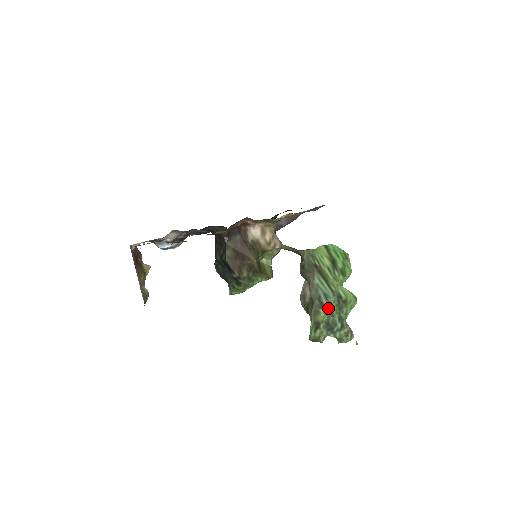
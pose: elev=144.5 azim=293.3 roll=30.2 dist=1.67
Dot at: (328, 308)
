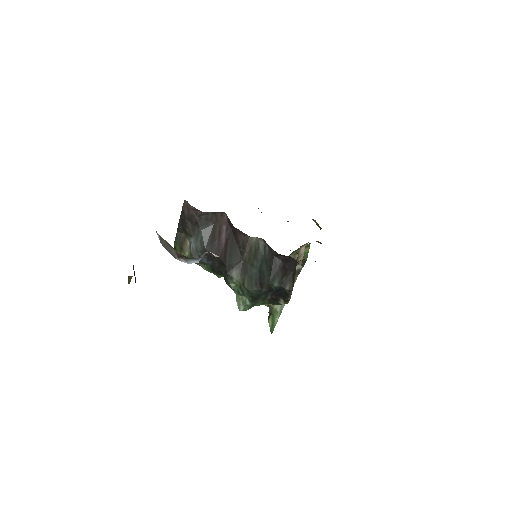
Dot at: occluded
